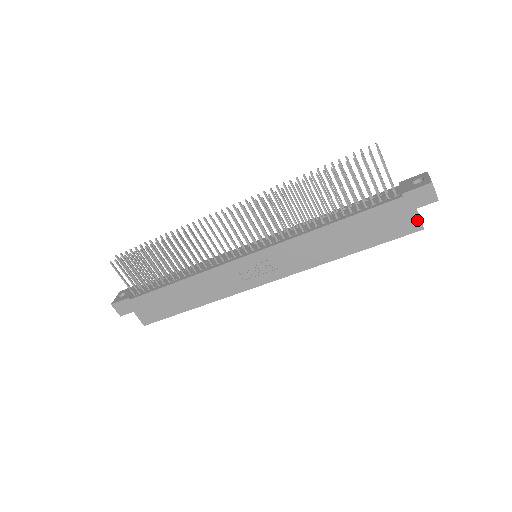
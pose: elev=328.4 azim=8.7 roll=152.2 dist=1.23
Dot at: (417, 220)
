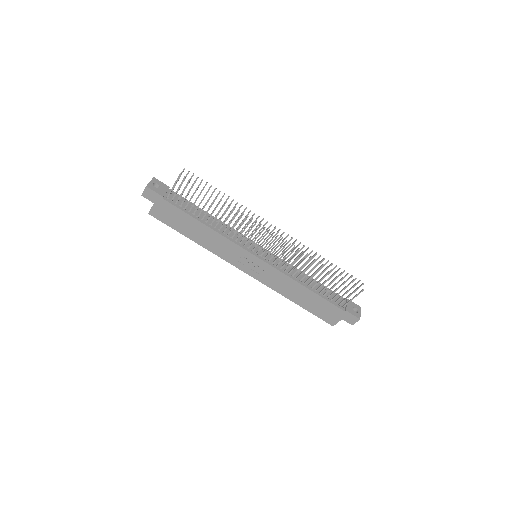
Dot at: (336, 322)
